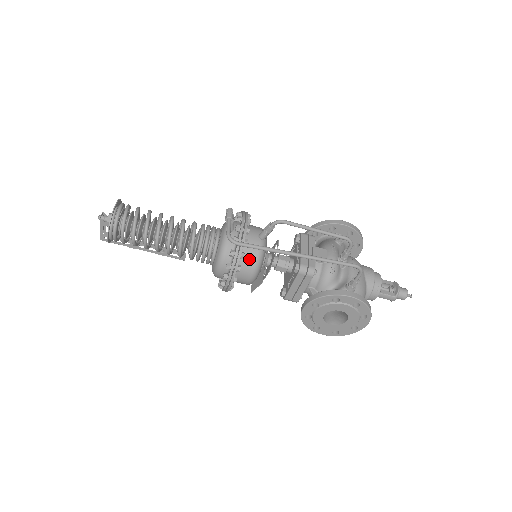
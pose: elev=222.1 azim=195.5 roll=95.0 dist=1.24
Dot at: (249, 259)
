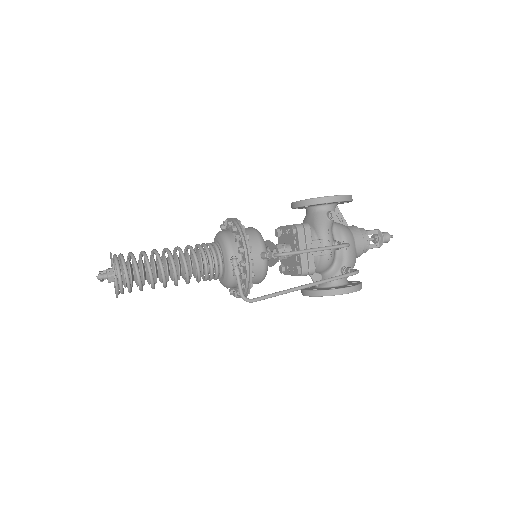
Dot at: (255, 279)
